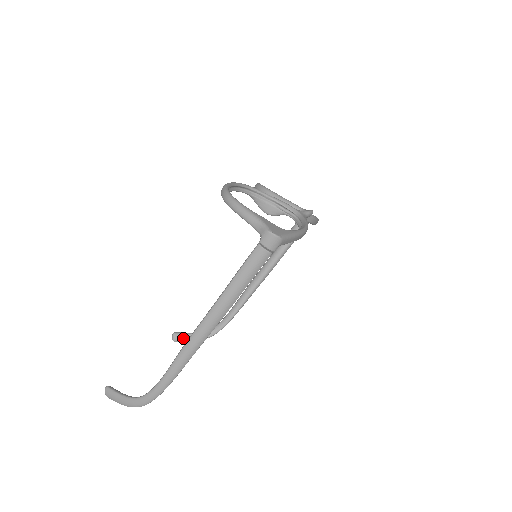
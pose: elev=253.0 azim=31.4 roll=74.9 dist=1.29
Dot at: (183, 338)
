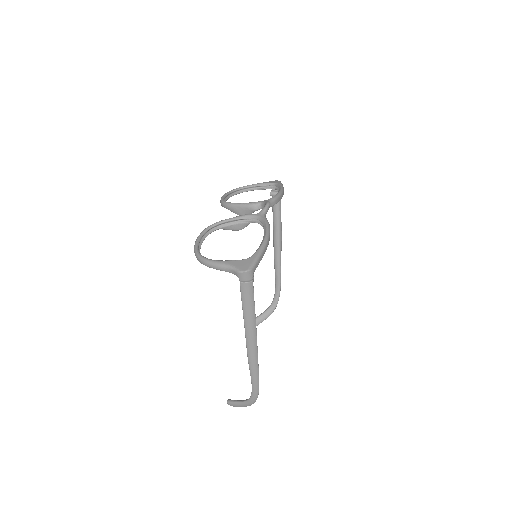
Dot at: (258, 321)
